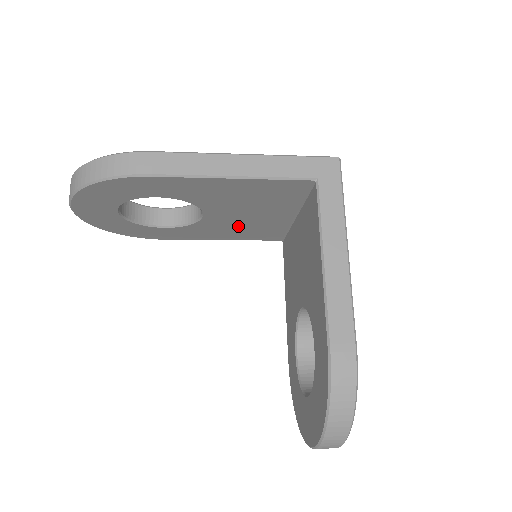
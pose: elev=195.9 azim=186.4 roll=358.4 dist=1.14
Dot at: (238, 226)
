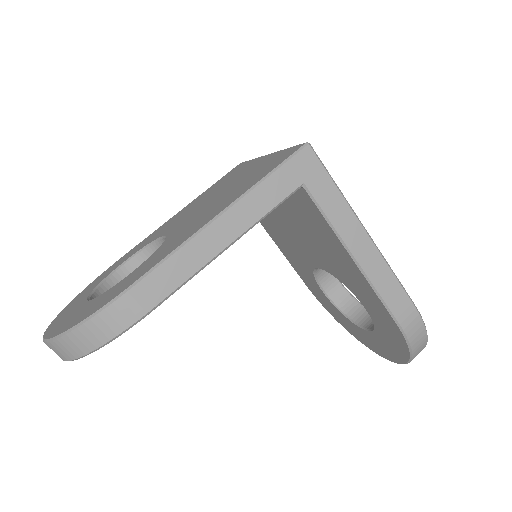
Dot at: occluded
